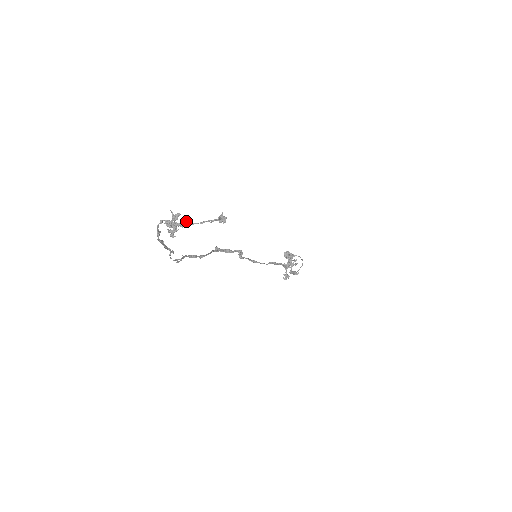
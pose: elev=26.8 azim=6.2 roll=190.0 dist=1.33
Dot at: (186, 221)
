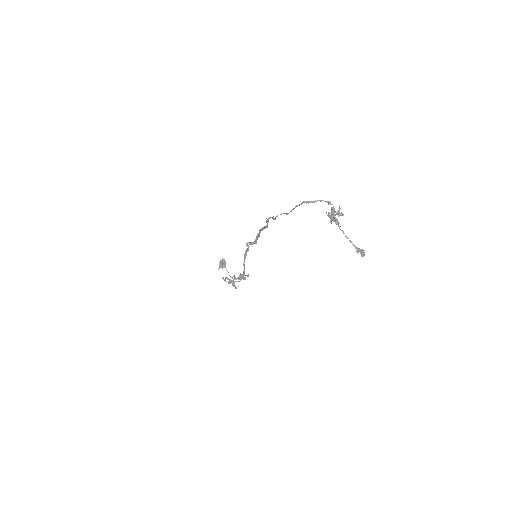
Dot at: occluded
